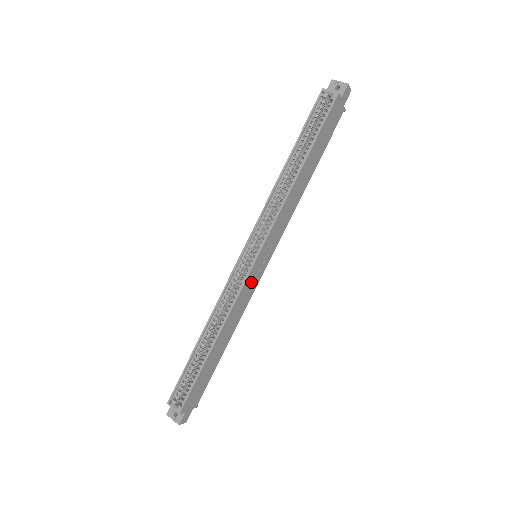
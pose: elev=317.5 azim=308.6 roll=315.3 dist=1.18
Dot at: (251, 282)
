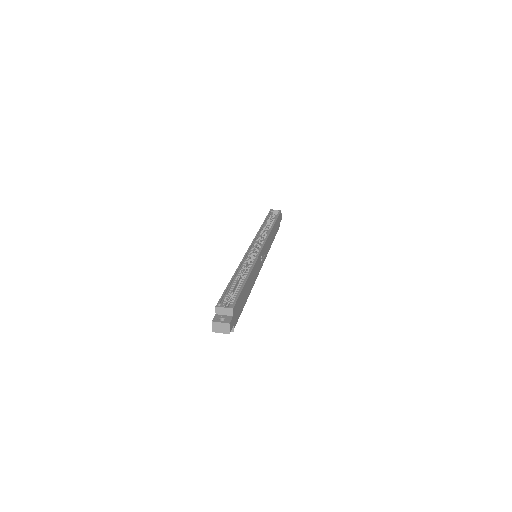
Dot at: (259, 262)
